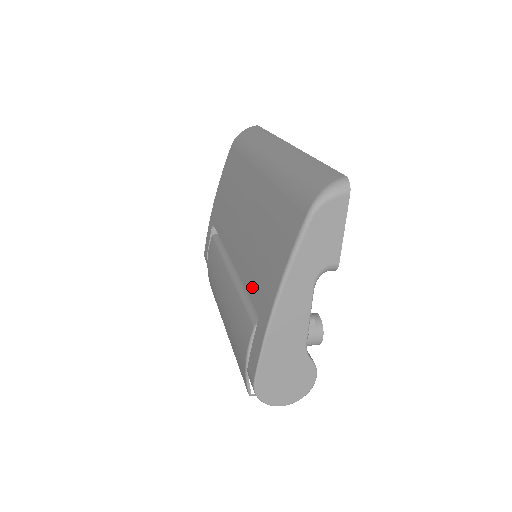
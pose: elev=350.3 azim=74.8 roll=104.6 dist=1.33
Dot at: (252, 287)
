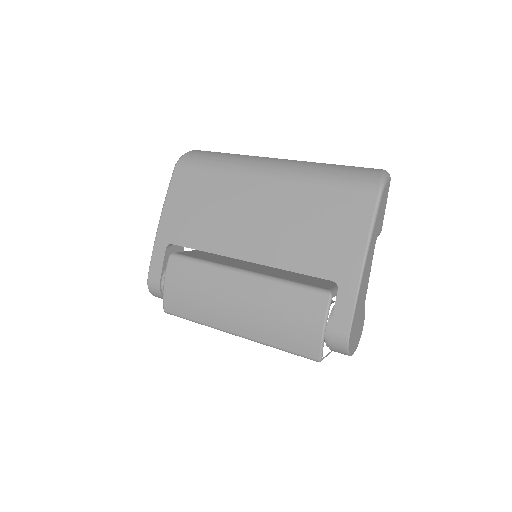
Dot at: (312, 266)
